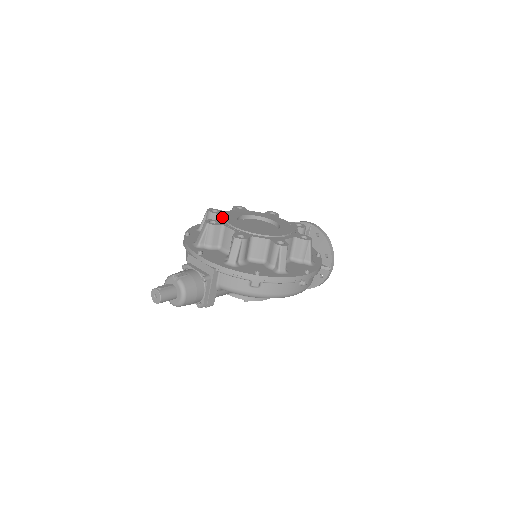
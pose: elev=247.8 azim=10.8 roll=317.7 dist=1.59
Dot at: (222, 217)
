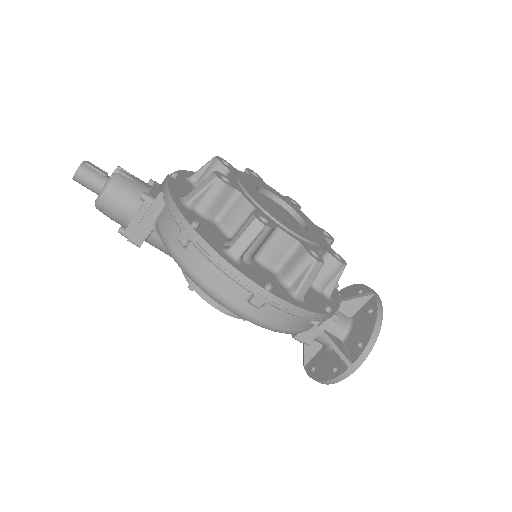
Dot at: occluded
